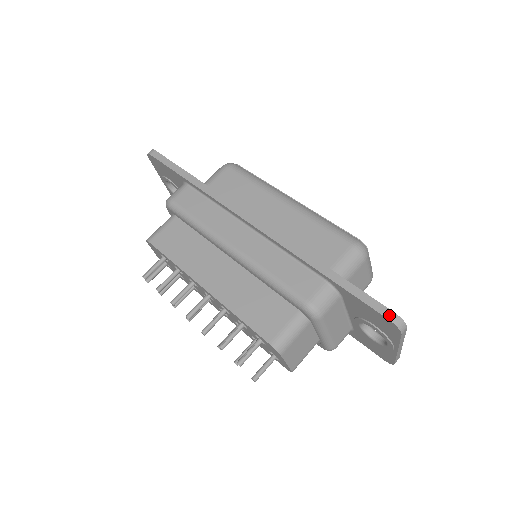
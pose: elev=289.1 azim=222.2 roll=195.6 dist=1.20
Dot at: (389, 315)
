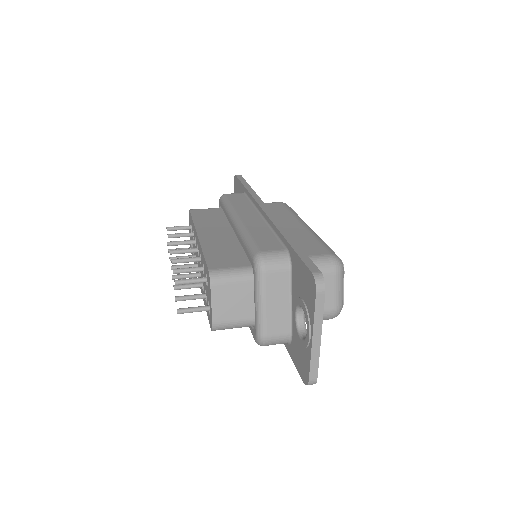
Dot at: (314, 270)
